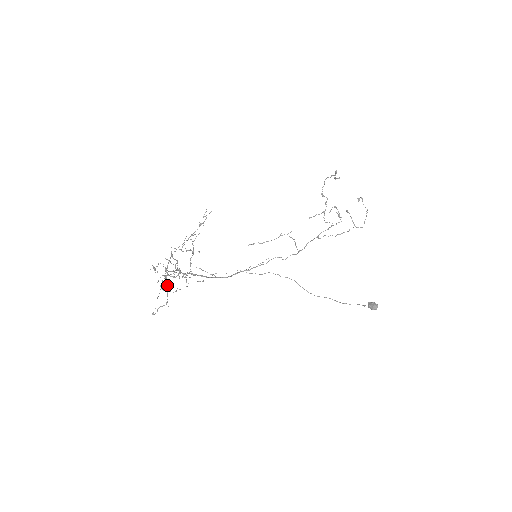
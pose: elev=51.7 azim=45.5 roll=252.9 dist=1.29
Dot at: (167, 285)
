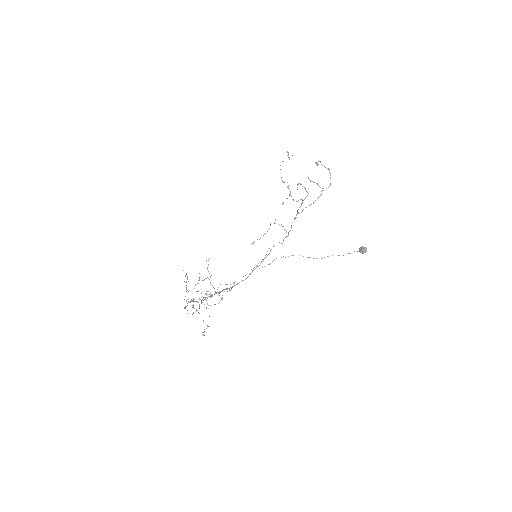
Dot at: occluded
